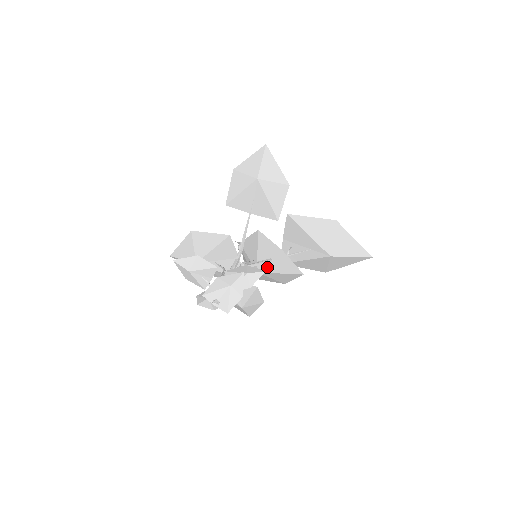
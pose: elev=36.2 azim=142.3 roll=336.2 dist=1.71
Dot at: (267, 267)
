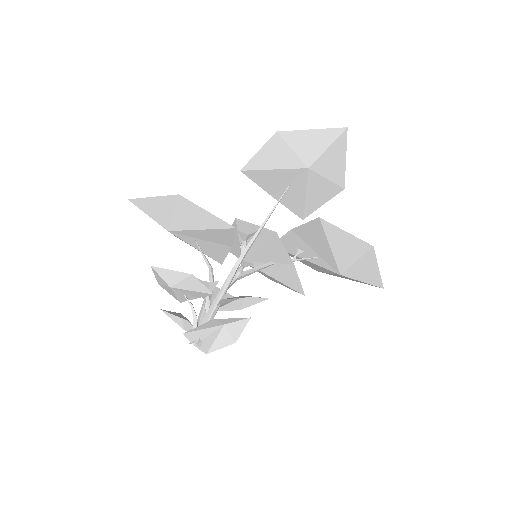
Dot at: occluded
